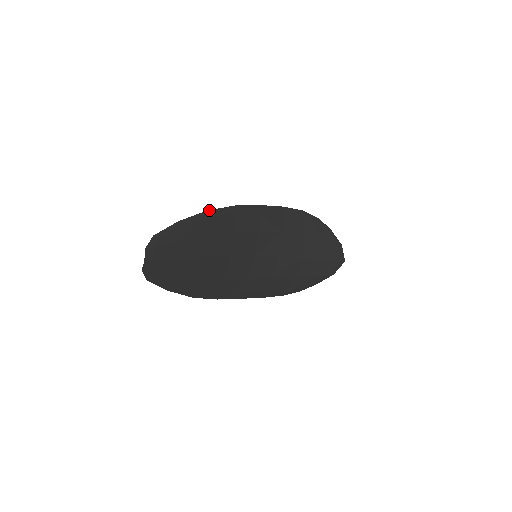
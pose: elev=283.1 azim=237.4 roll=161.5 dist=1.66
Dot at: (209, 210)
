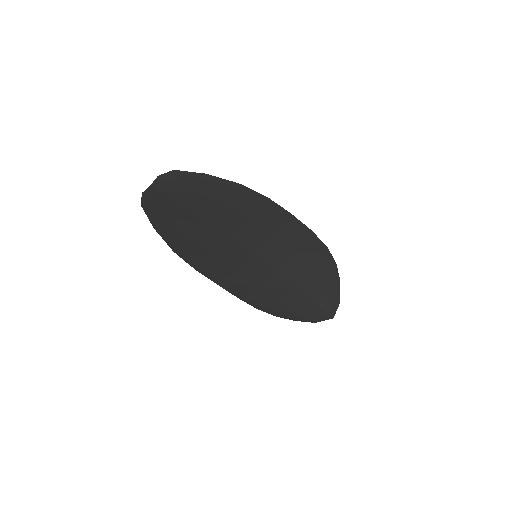
Dot at: (241, 184)
